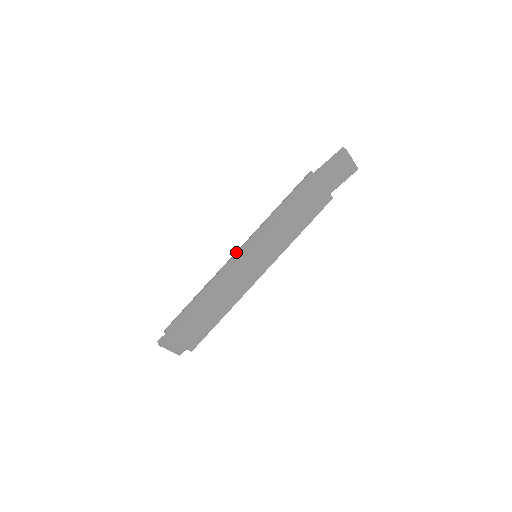
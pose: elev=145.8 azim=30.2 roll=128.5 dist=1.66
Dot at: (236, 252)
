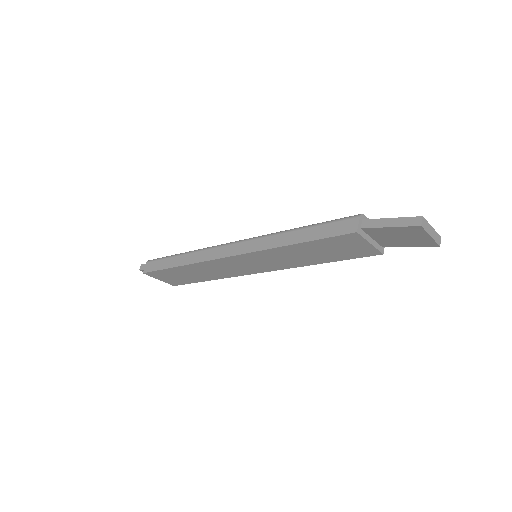
Dot at: (231, 243)
